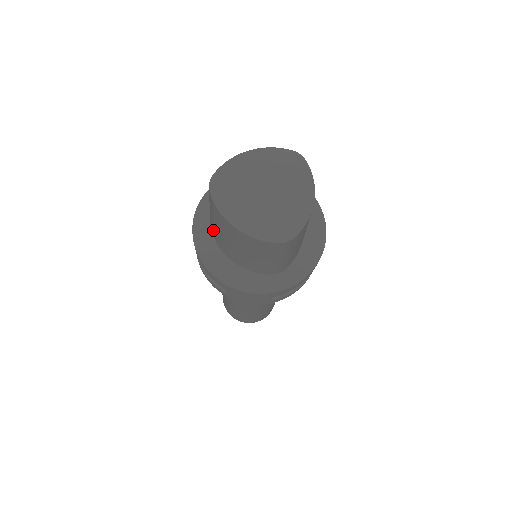
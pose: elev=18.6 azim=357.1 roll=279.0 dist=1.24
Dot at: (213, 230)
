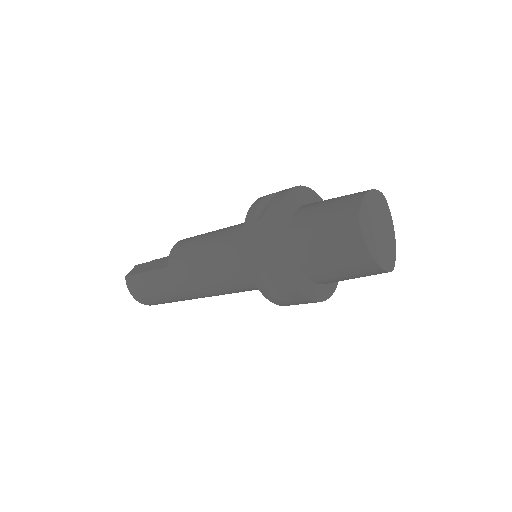
Dot at: (306, 250)
